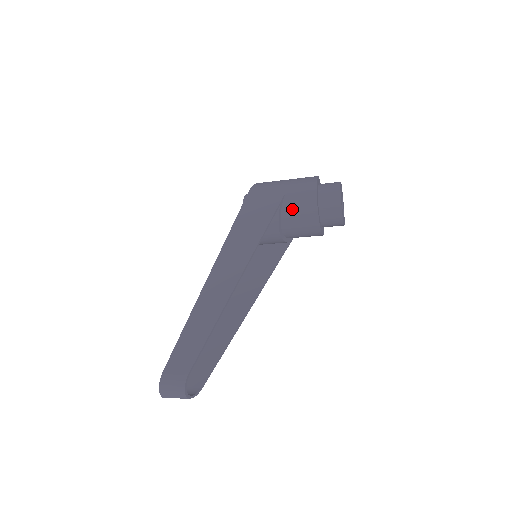
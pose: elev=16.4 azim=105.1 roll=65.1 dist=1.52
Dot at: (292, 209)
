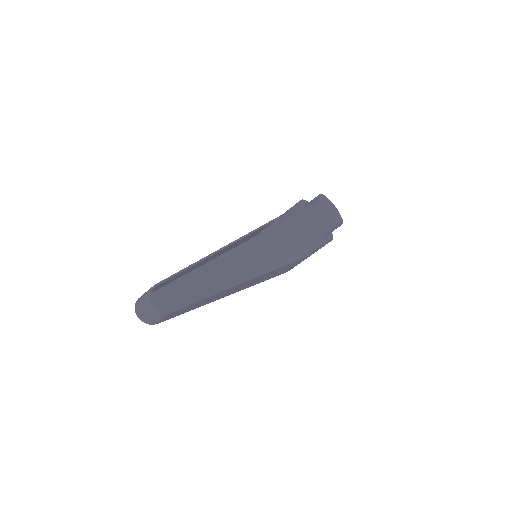
Dot at: (284, 220)
